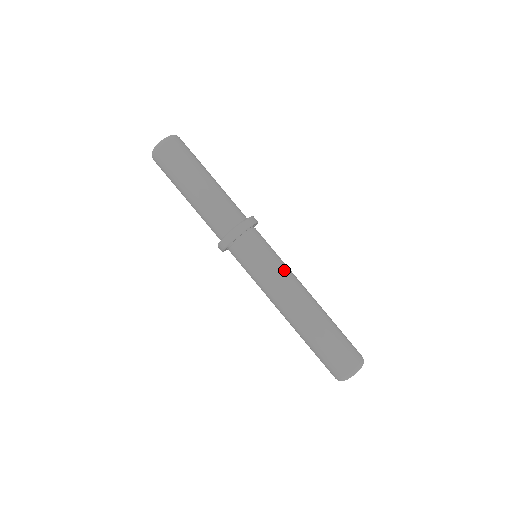
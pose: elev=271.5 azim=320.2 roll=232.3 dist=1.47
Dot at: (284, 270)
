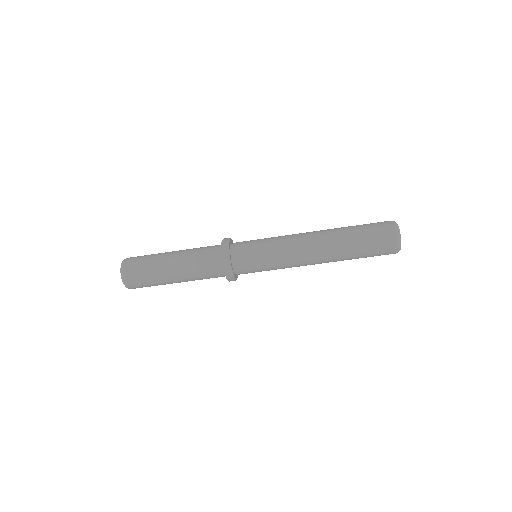
Dot at: (281, 247)
